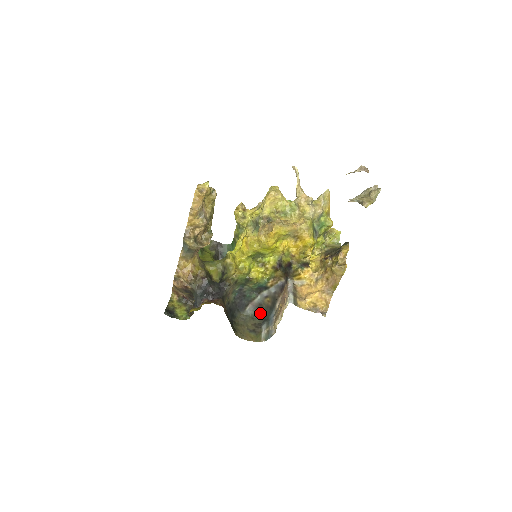
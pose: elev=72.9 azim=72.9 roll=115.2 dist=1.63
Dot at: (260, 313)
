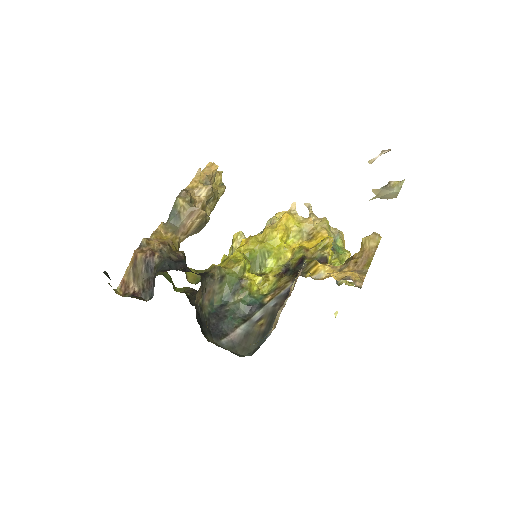
Dot at: (243, 352)
